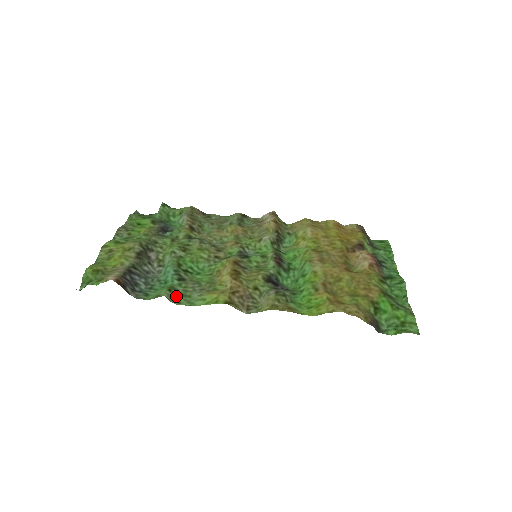
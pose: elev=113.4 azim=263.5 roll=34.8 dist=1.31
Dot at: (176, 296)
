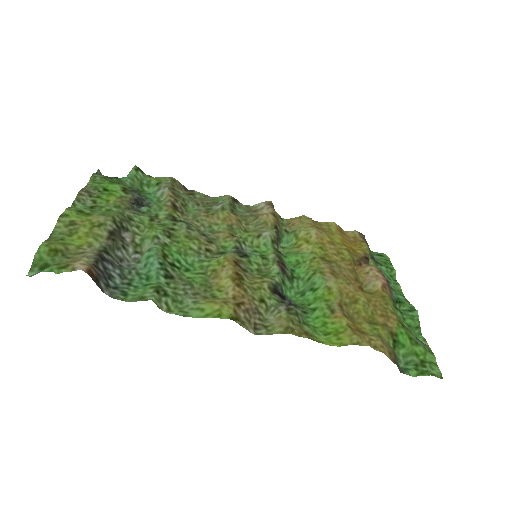
Dot at: (165, 301)
